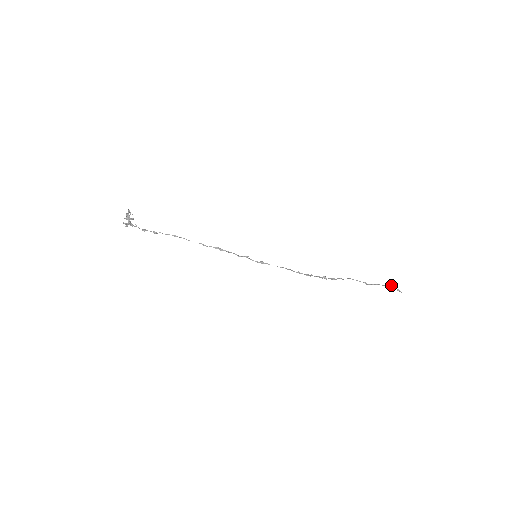
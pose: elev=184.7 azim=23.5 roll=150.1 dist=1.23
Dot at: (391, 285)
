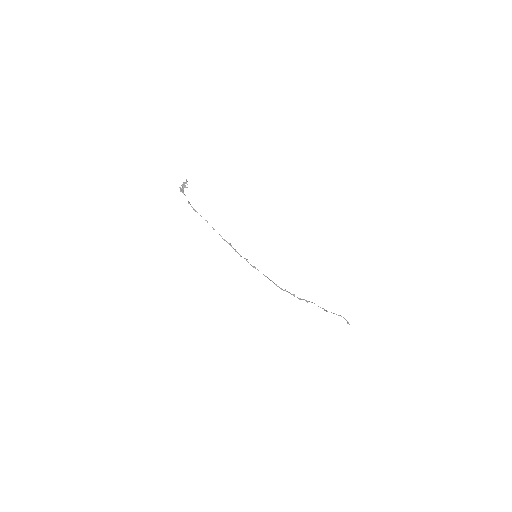
Dot at: occluded
